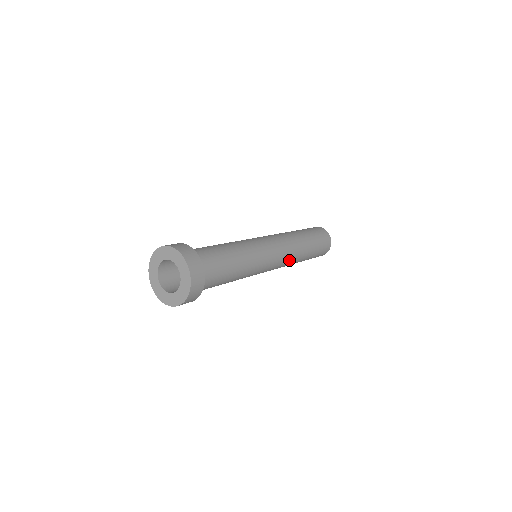
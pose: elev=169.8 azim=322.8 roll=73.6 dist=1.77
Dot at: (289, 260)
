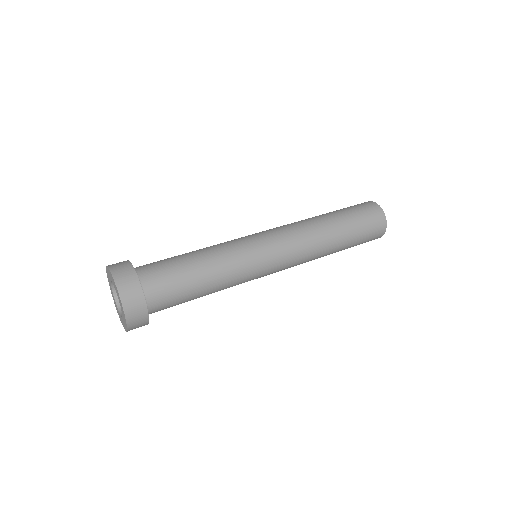
Dot at: (304, 246)
